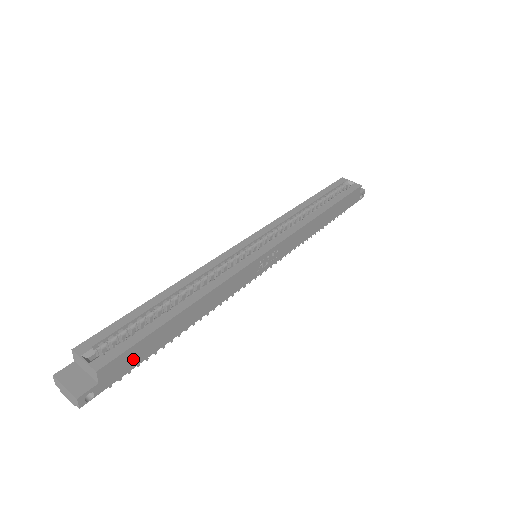
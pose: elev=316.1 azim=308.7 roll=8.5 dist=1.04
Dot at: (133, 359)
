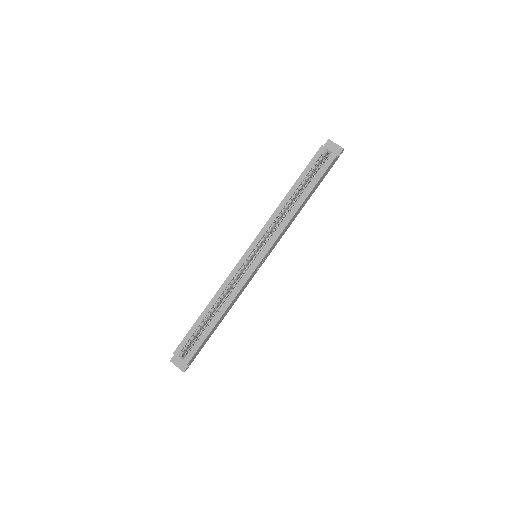
Dot at: (201, 348)
